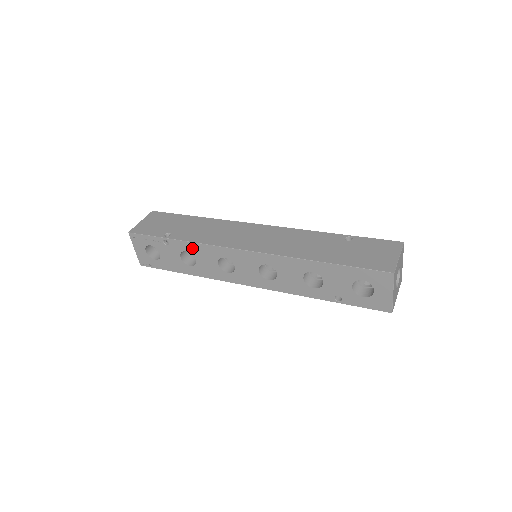
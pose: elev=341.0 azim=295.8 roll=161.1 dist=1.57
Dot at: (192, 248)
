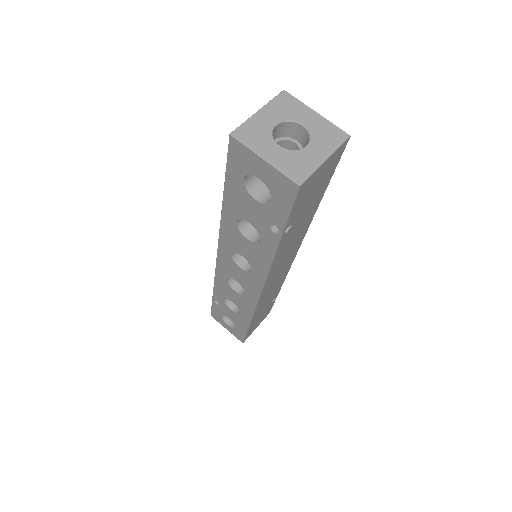
Dot at: occluded
